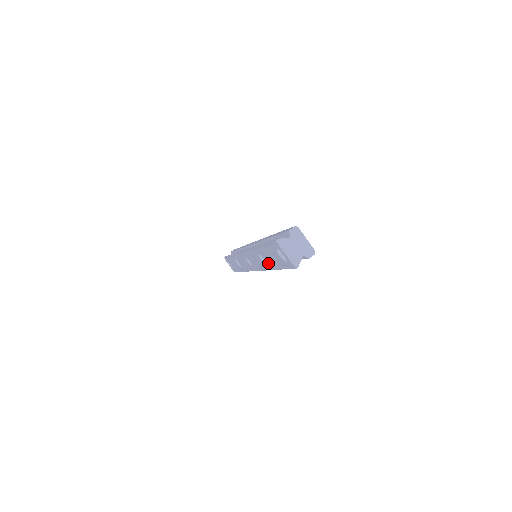
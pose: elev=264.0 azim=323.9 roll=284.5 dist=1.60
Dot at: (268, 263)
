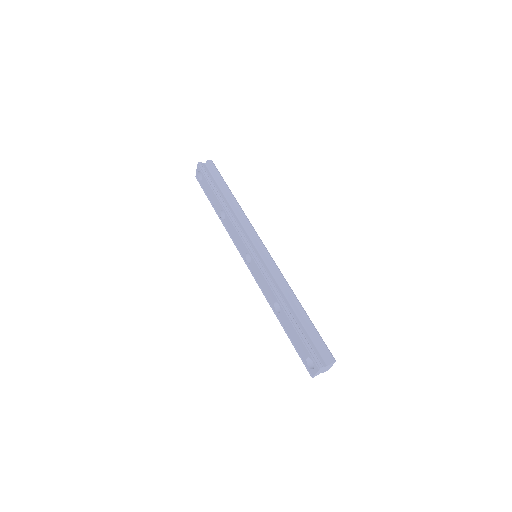
Dot at: (281, 317)
